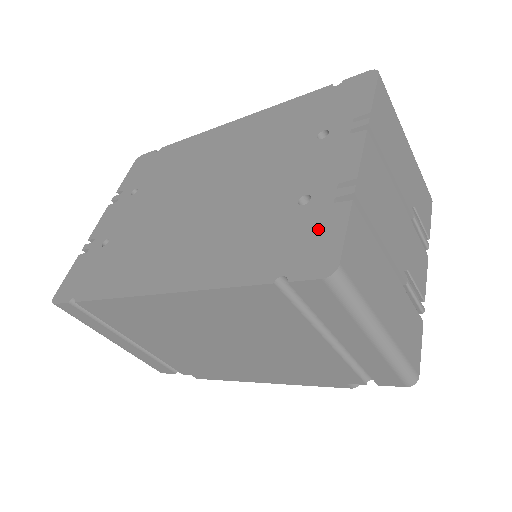
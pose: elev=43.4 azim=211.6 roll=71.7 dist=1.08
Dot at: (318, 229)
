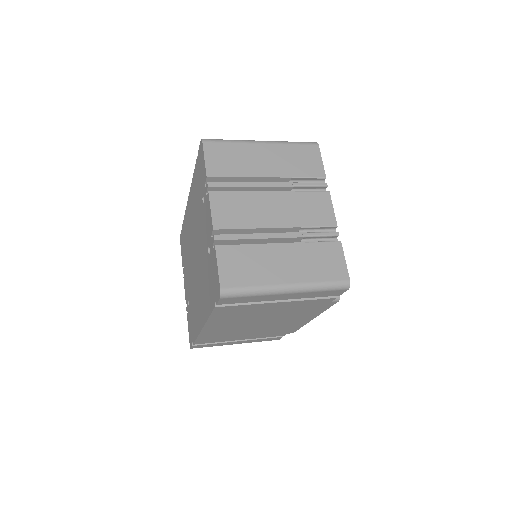
Dot at: (214, 269)
